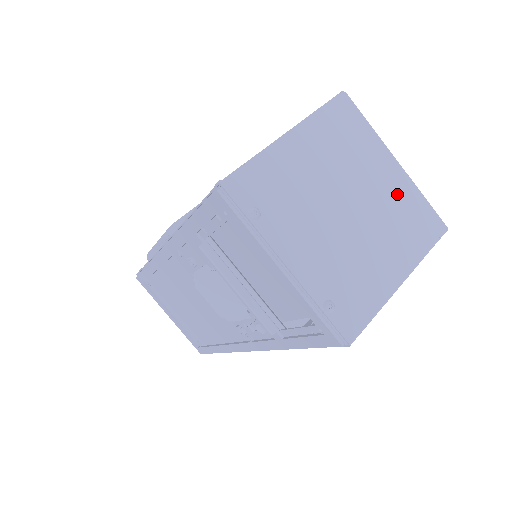
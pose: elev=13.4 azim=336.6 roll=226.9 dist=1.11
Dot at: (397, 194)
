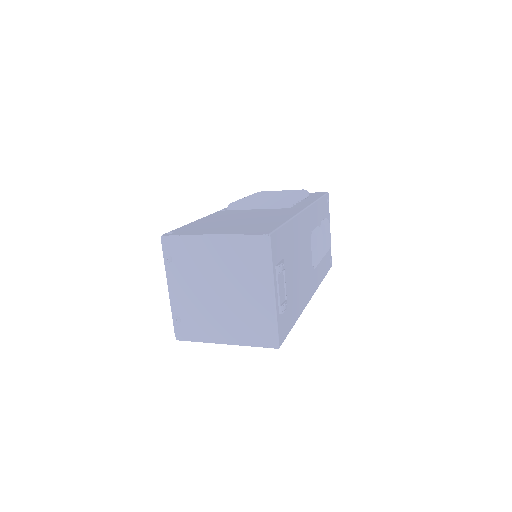
Dot at: (257, 308)
